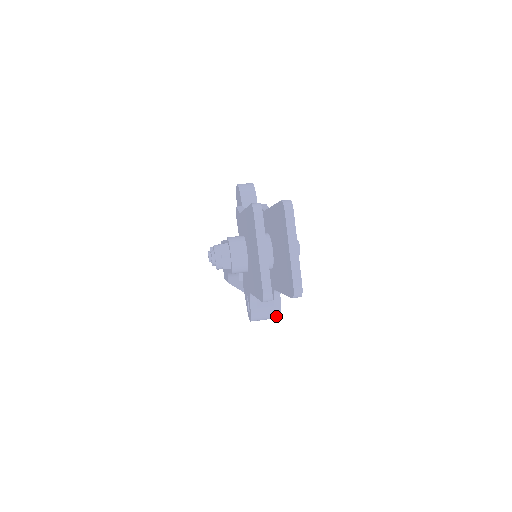
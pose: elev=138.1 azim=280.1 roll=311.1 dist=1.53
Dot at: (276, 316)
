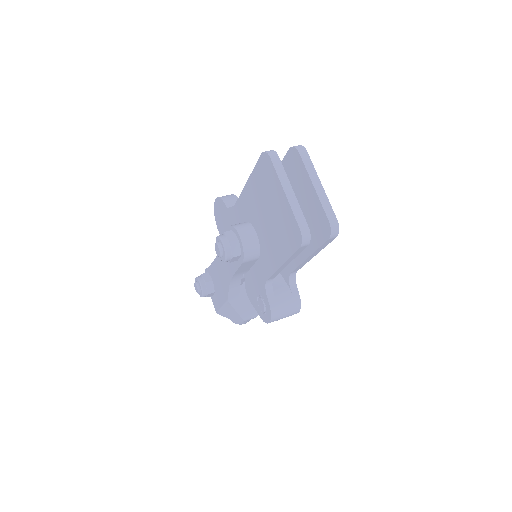
Dot at: (296, 309)
